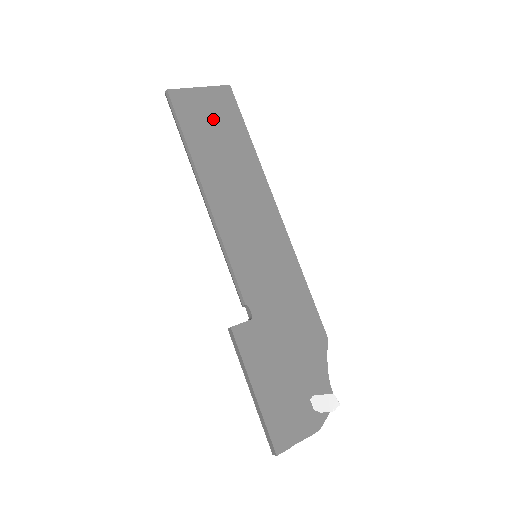
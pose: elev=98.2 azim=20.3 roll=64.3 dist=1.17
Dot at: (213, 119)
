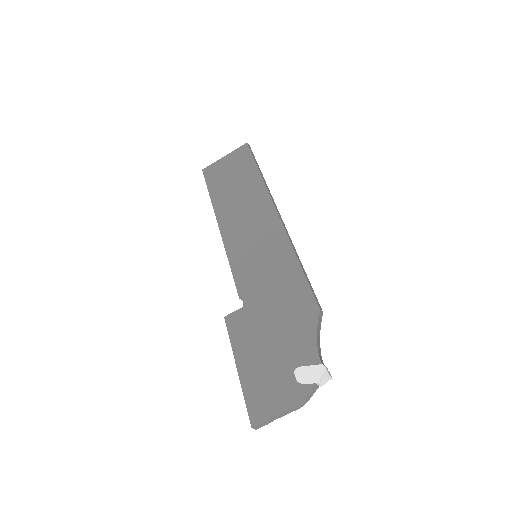
Dot at: (231, 172)
